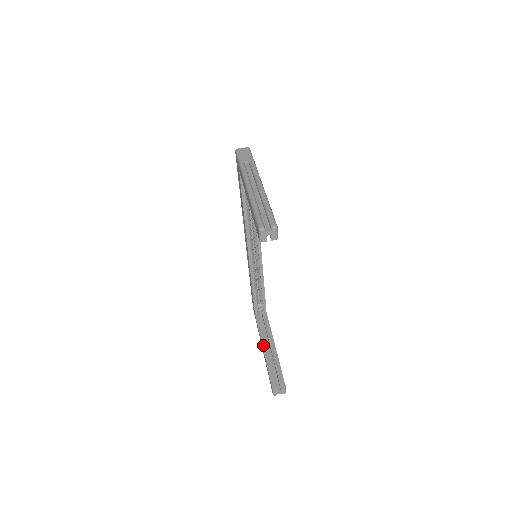
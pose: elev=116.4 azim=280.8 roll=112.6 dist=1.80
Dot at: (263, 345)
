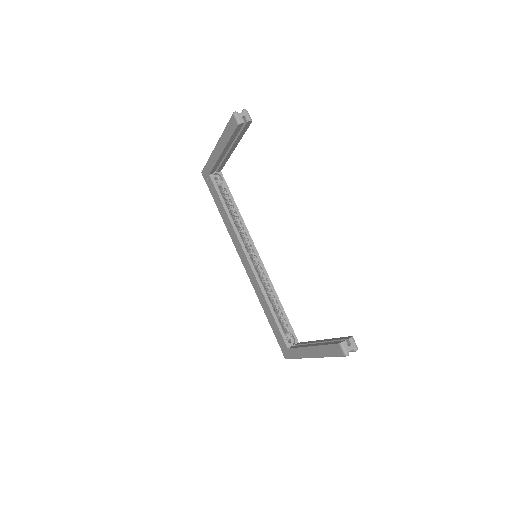
Dot at: (309, 346)
